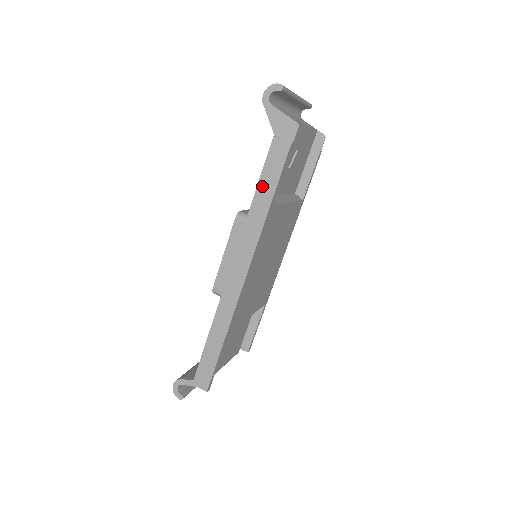
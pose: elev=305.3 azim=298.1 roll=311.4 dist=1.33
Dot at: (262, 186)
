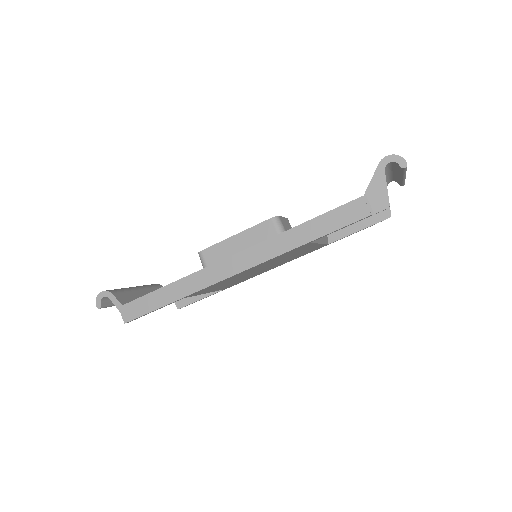
Dot at: (317, 222)
